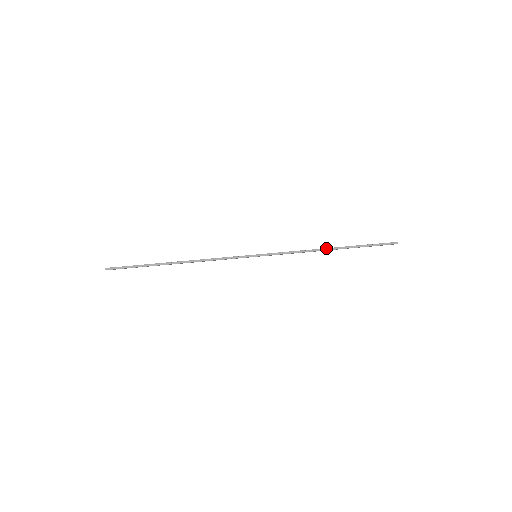
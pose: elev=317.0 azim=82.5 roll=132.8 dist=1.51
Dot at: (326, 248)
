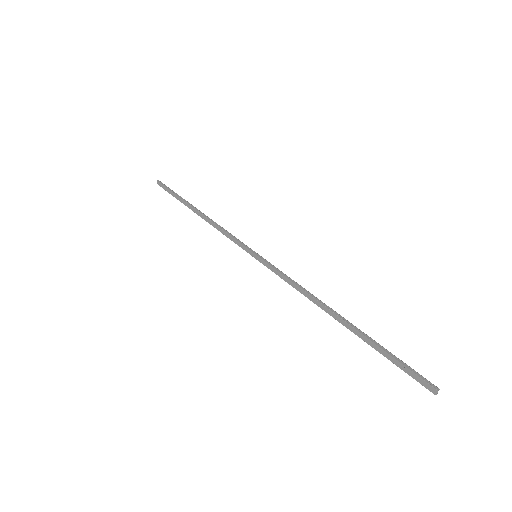
Dot at: (331, 308)
